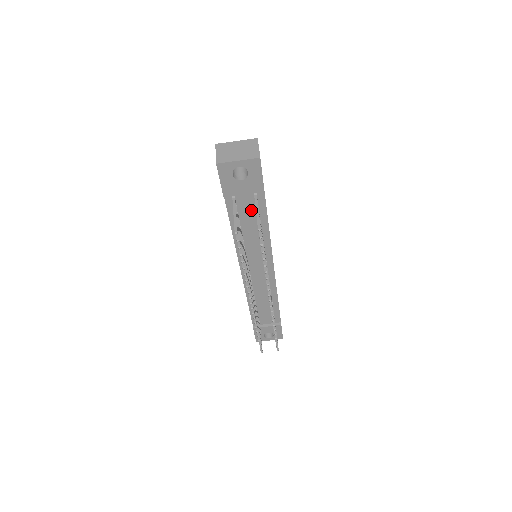
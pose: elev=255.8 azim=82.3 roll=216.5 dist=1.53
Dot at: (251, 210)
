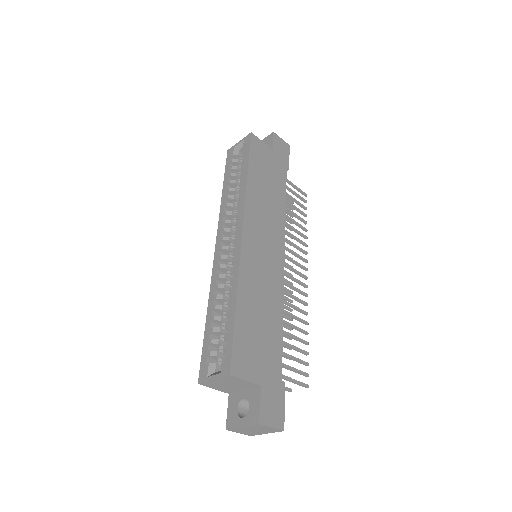
Dot at: occluded
